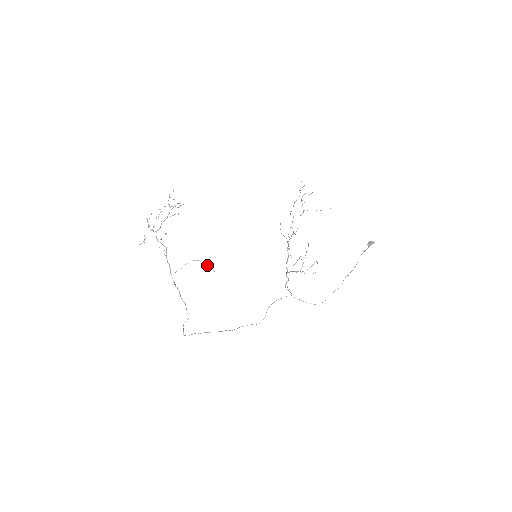
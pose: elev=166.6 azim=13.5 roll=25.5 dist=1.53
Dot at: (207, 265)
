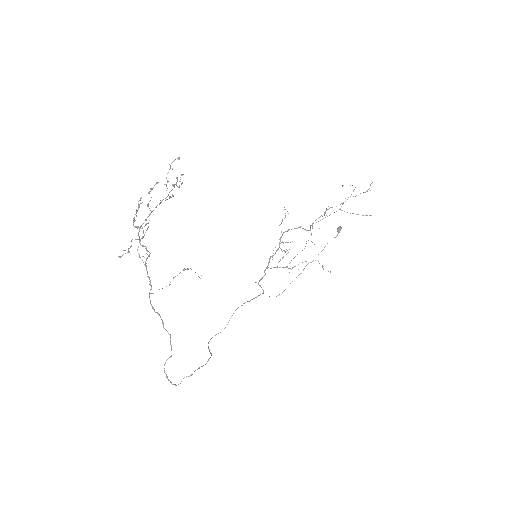
Dot at: (195, 272)
